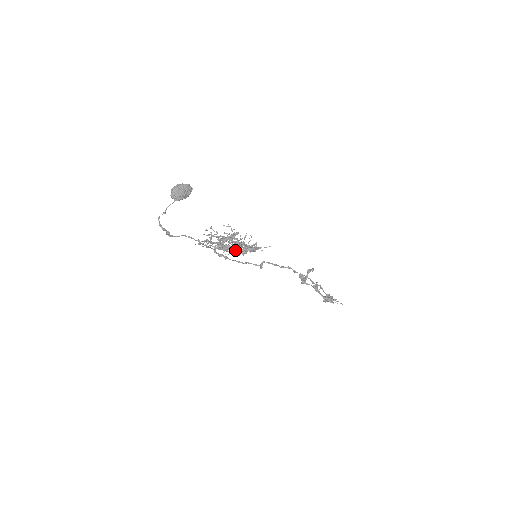
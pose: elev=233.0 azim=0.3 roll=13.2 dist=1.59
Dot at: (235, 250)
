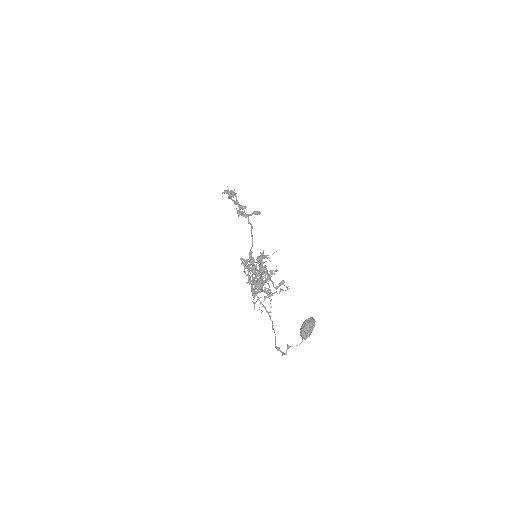
Dot at: (249, 267)
